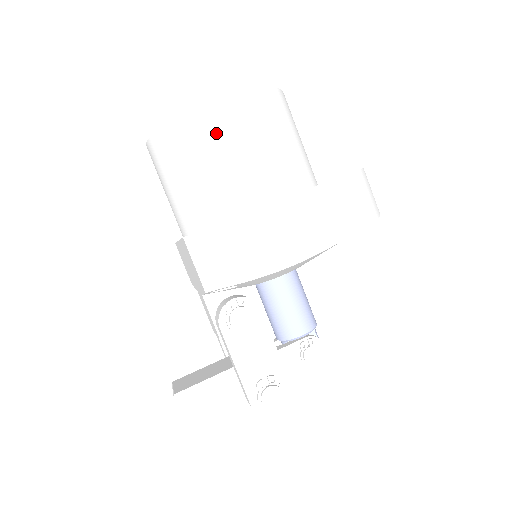
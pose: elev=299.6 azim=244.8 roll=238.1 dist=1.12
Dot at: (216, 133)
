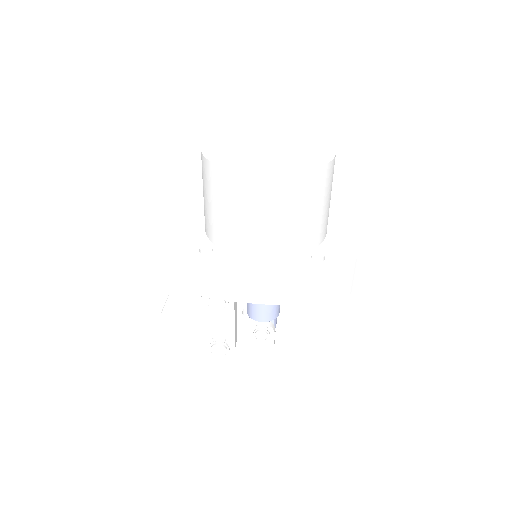
Dot at: (242, 196)
